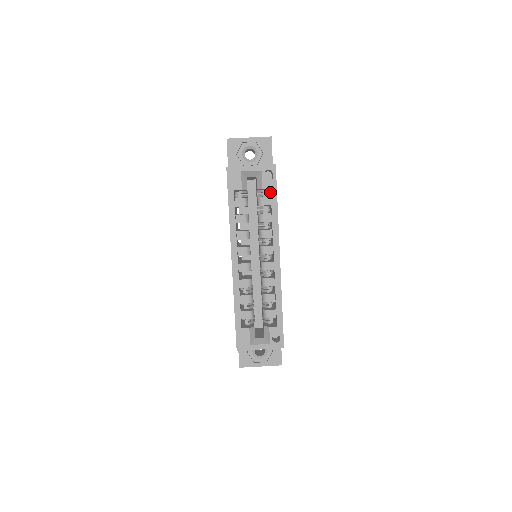
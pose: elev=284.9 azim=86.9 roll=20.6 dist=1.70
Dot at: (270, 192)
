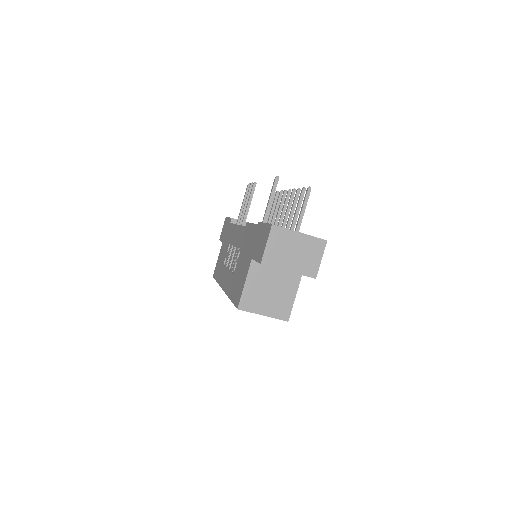
Dot at: occluded
